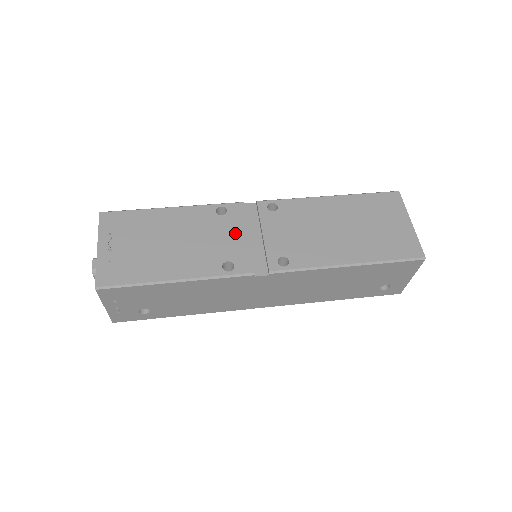
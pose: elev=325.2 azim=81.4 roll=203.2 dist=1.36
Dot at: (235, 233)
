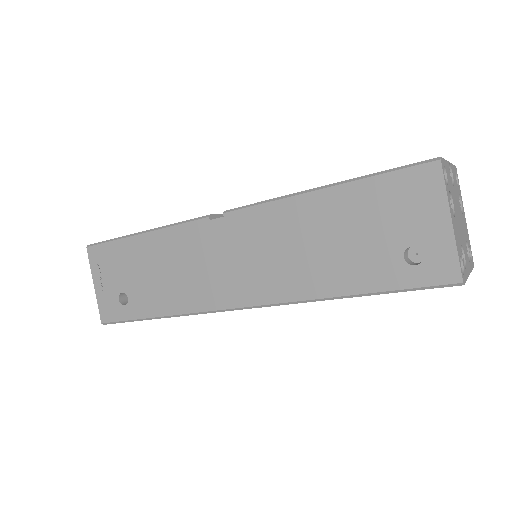
Dot at: occluded
